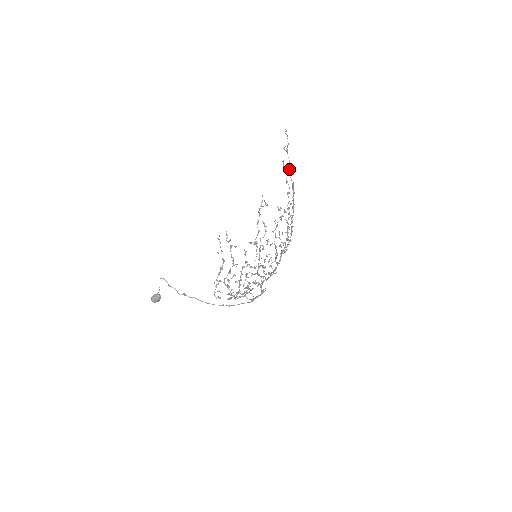
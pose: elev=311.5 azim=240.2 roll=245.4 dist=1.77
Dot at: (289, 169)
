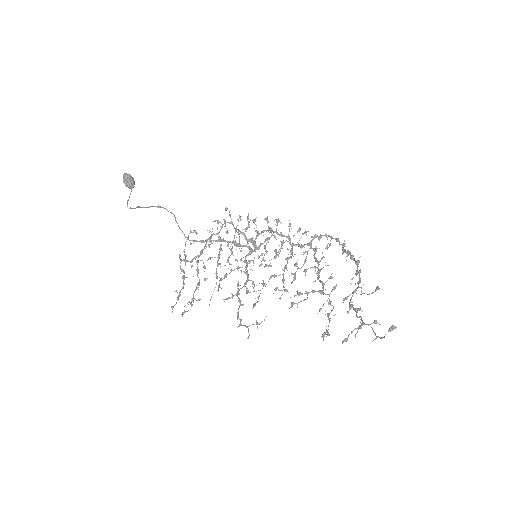
Dot at: (354, 310)
